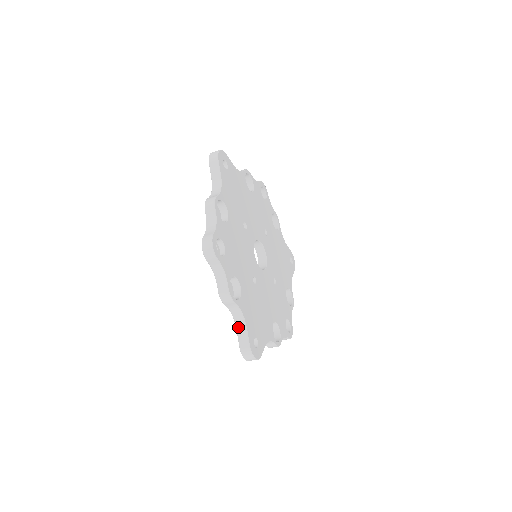
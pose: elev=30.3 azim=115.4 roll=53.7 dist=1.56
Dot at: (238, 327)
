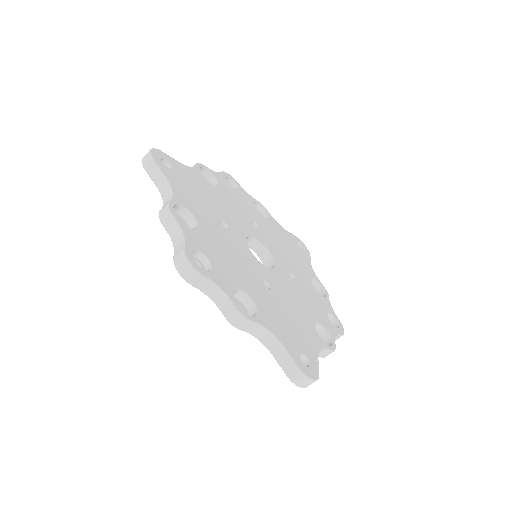
Dot at: (272, 351)
